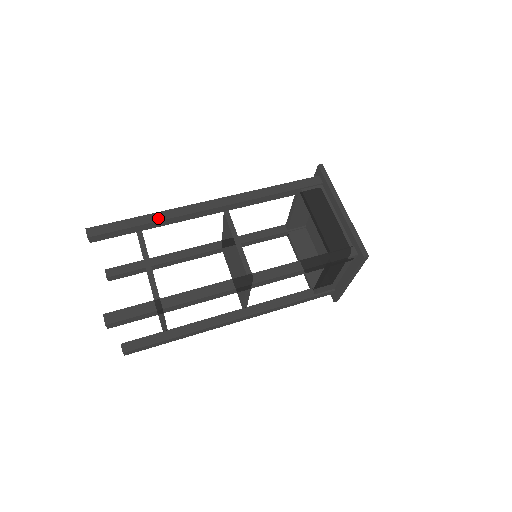
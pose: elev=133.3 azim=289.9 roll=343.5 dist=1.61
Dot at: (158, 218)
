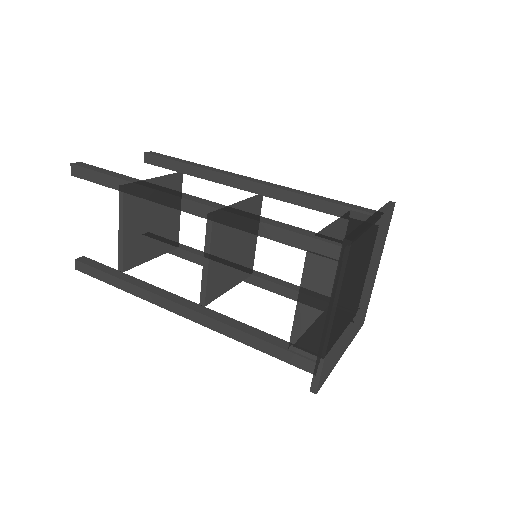
Dot at: (201, 166)
